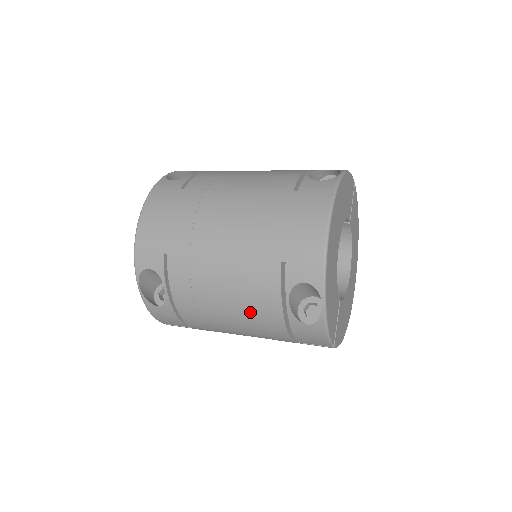
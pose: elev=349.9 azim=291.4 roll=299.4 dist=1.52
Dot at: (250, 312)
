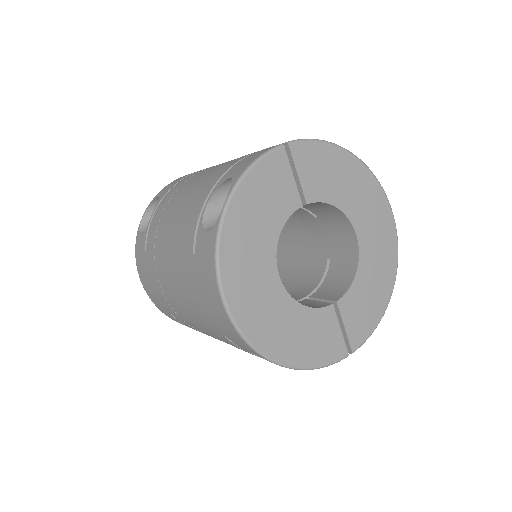
Dot at: occluded
